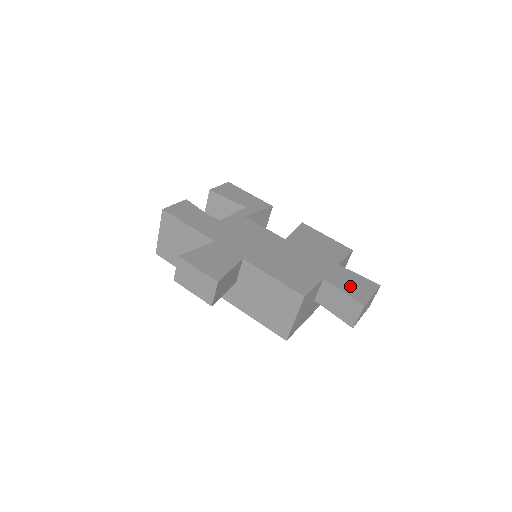
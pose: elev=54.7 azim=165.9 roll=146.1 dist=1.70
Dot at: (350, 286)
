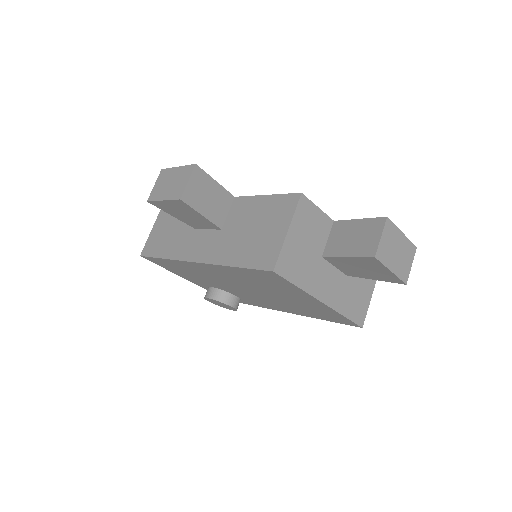
Dot at: occluded
